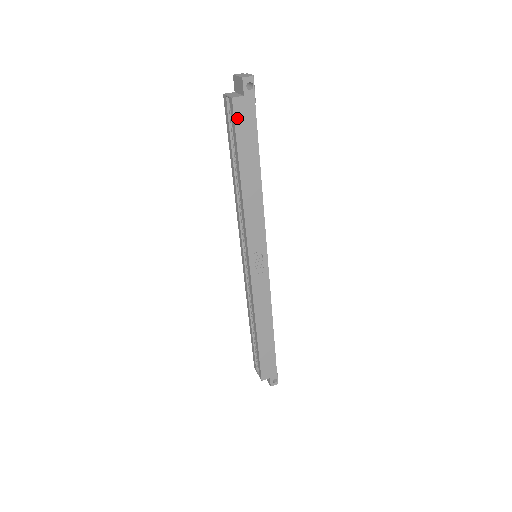
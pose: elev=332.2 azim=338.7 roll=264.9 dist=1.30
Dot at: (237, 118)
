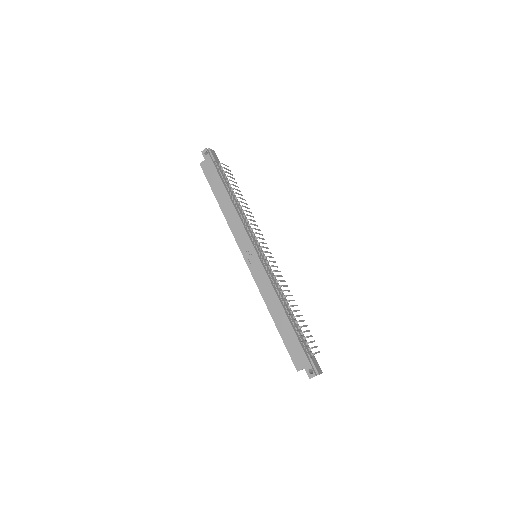
Dot at: (205, 172)
